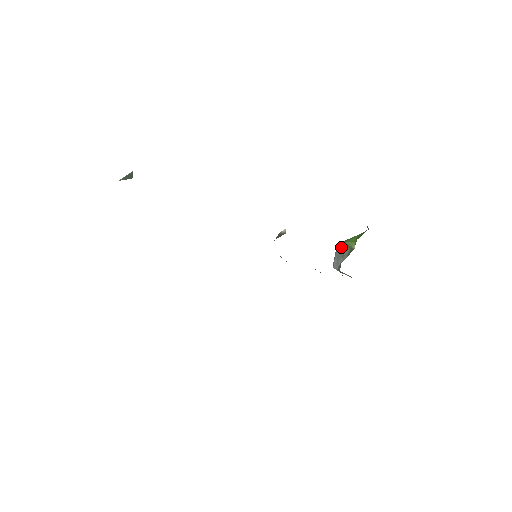
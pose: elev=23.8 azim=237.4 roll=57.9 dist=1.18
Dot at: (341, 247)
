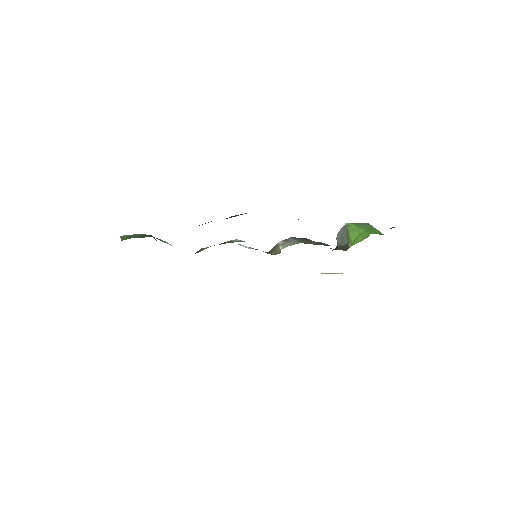
Dot at: (345, 231)
